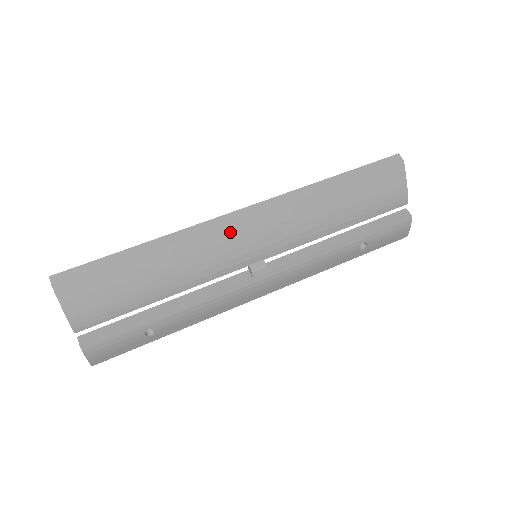
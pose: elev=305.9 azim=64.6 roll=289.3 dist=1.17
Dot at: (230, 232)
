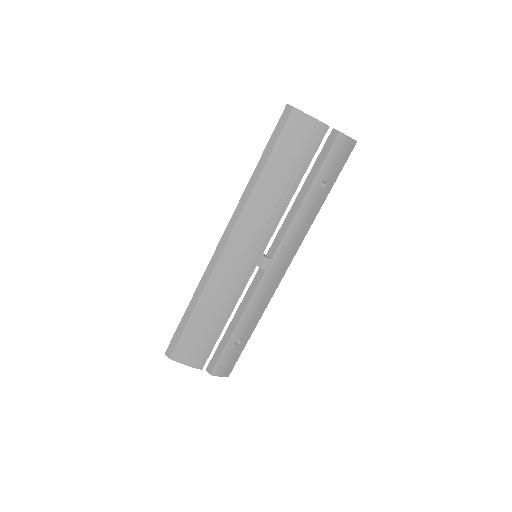
Dot at: (225, 260)
